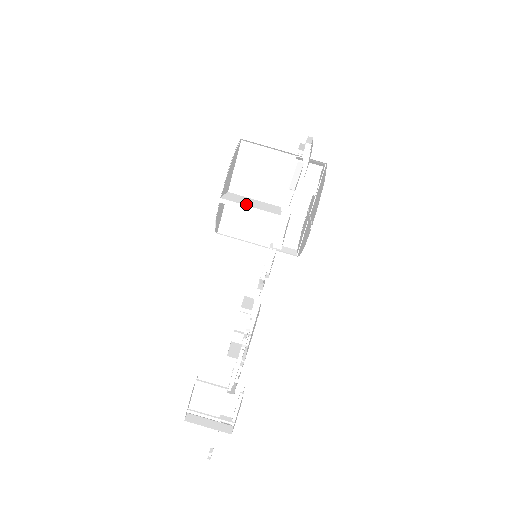
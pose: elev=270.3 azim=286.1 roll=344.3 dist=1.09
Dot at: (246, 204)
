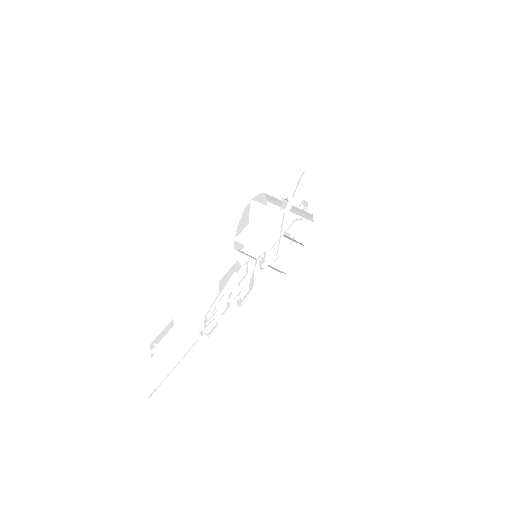
Dot at: (265, 208)
